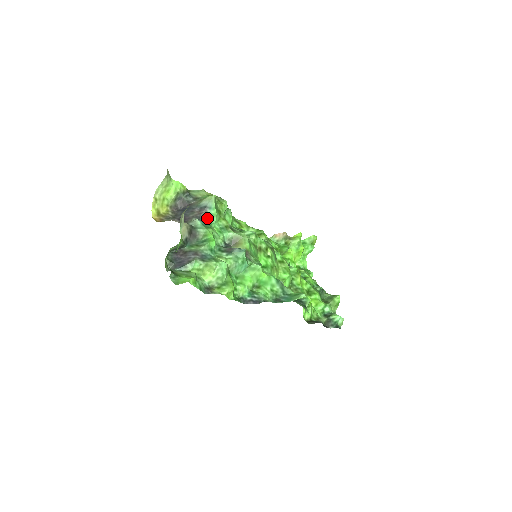
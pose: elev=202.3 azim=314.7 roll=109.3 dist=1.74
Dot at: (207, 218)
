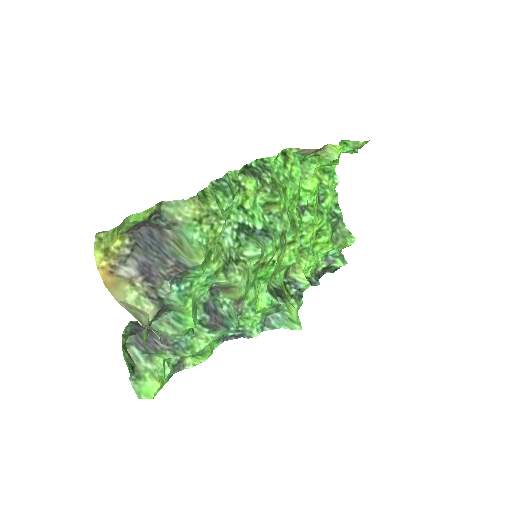
Dot at: (187, 276)
